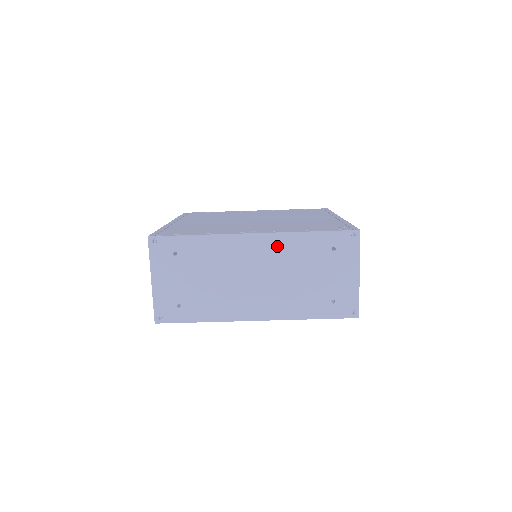
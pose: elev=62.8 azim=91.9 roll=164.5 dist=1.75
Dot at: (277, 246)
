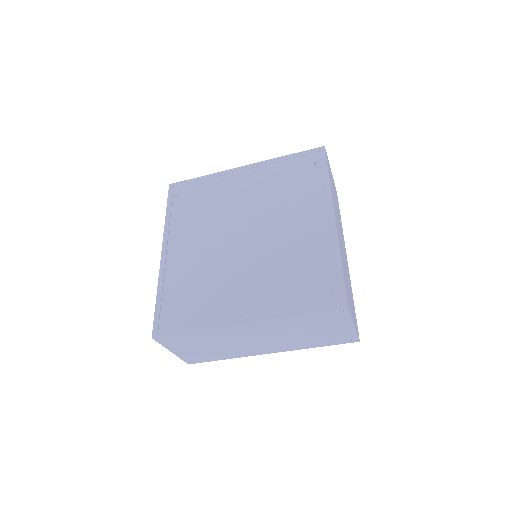
Dot at: (270, 326)
